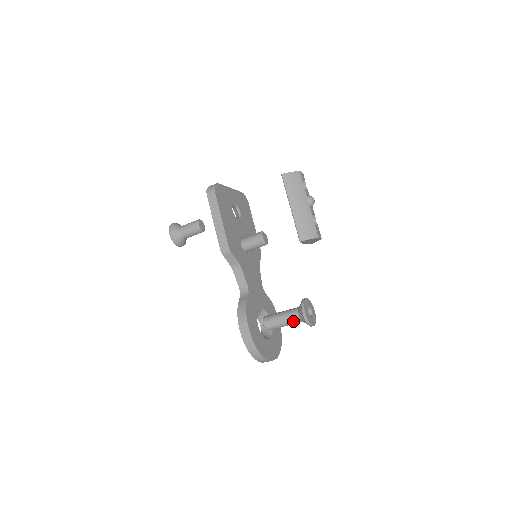
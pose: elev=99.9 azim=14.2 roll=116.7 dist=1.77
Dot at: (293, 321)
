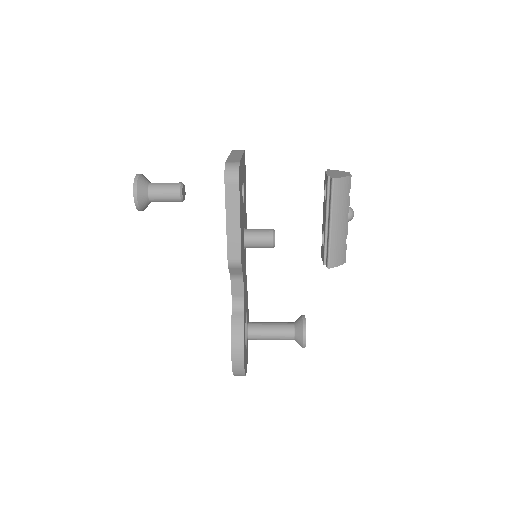
Dot at: (285, 339)
